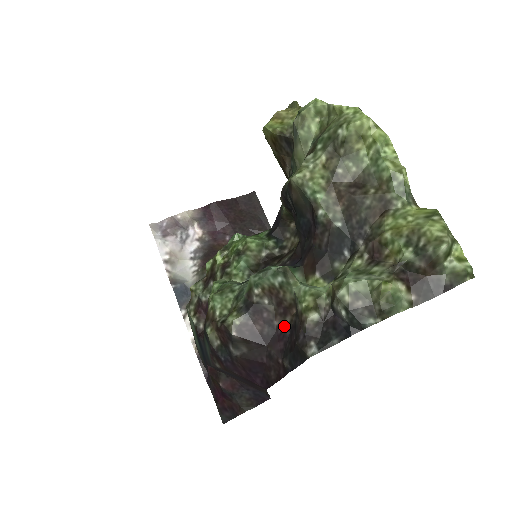
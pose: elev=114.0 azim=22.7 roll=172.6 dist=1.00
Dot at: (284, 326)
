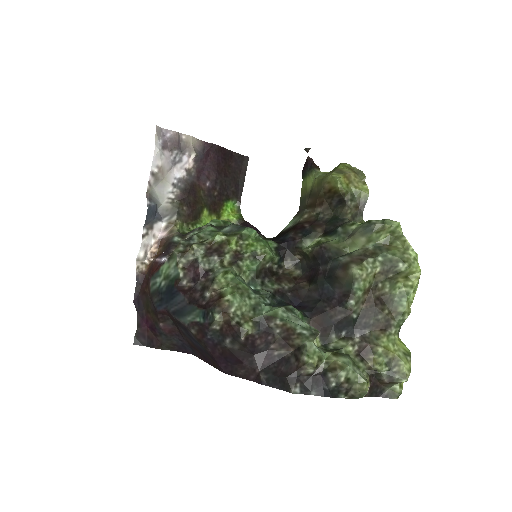
Dot at: (277, 352)
